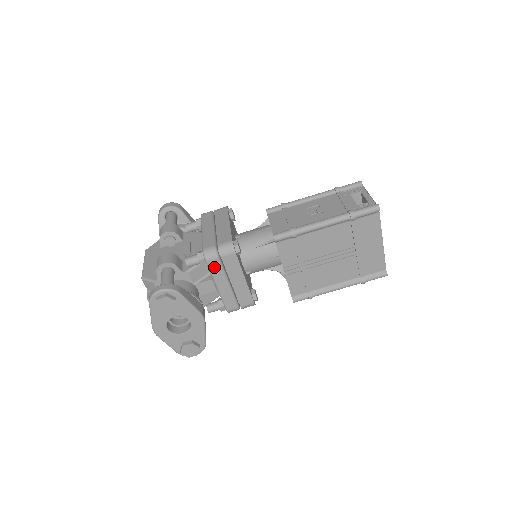
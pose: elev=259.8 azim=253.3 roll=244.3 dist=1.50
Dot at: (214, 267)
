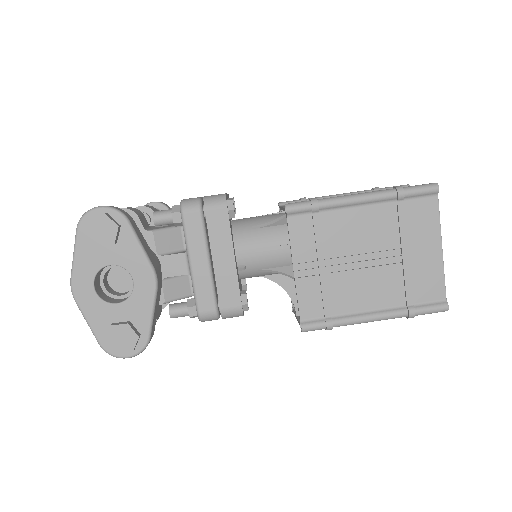
Dot at: (192, 226)
